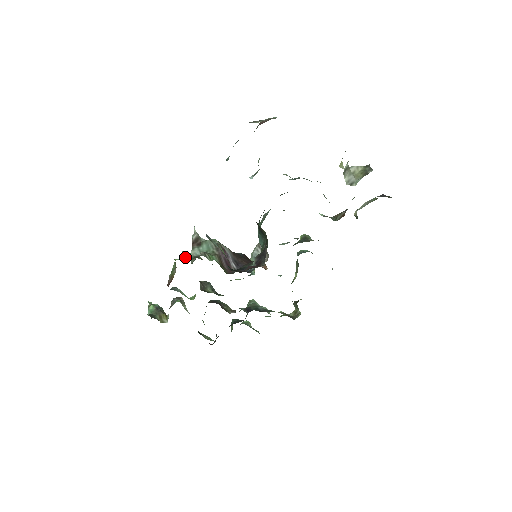
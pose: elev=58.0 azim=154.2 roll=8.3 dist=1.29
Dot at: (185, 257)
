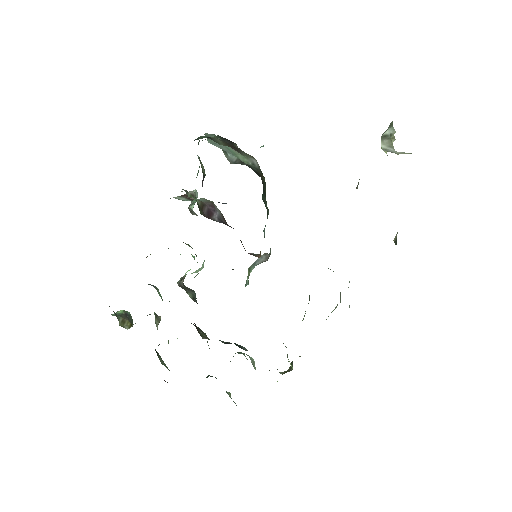
Dot at: occluded
